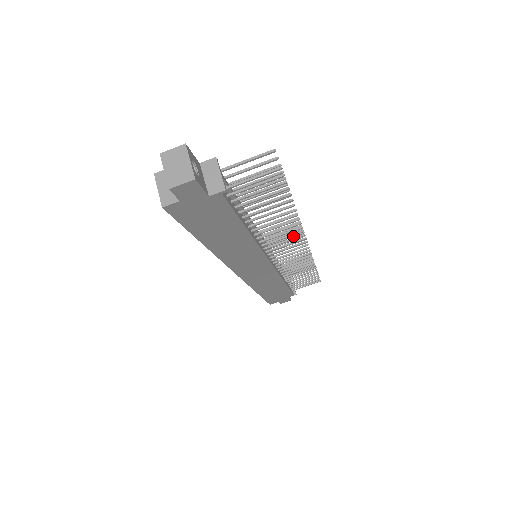
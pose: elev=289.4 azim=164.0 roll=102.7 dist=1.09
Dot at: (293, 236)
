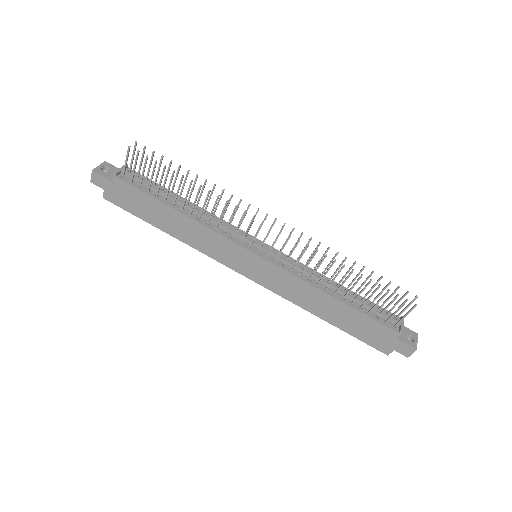
Dot at: occluded
